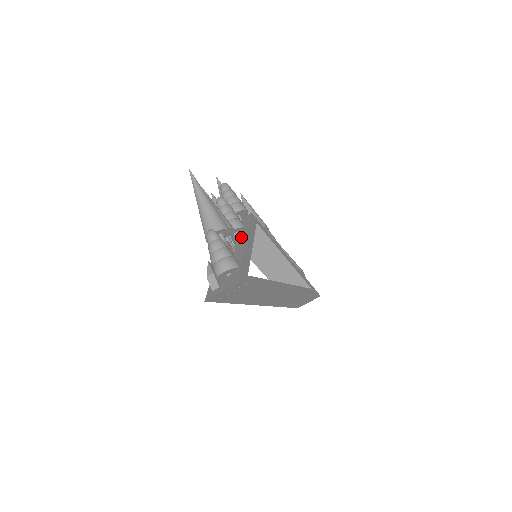
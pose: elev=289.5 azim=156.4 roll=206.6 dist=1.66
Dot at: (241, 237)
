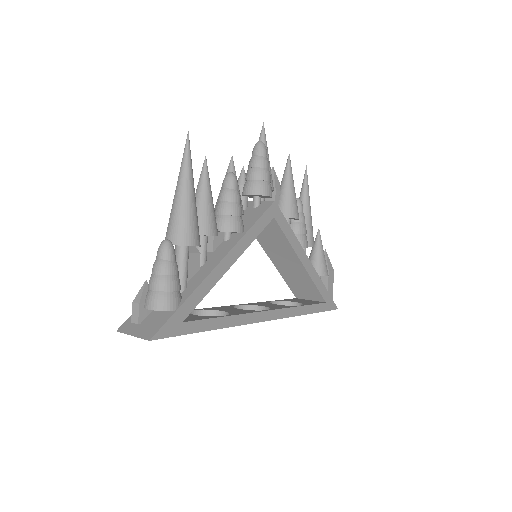
Dot at: (228, 243)
